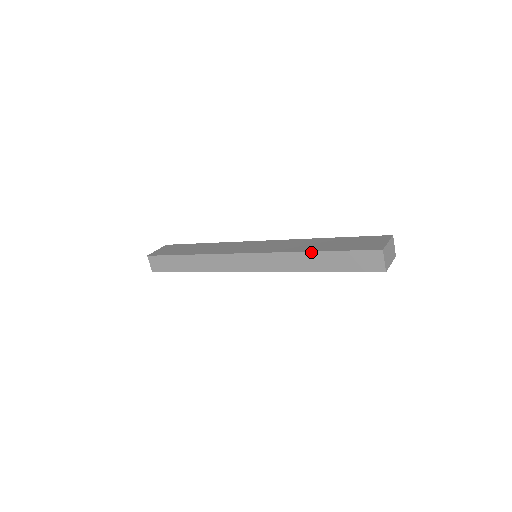
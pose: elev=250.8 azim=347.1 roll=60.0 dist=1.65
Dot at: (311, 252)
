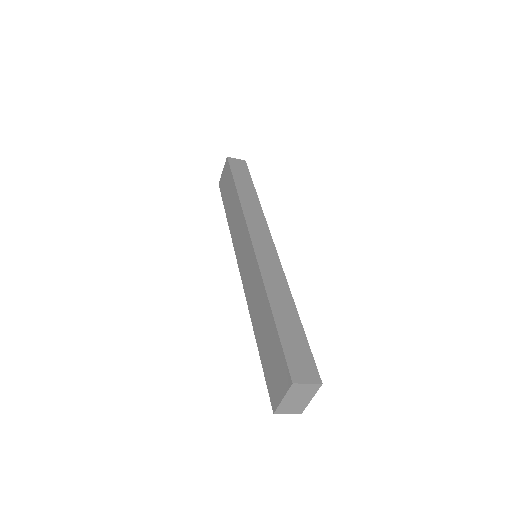
Dot at: (255, 334)
